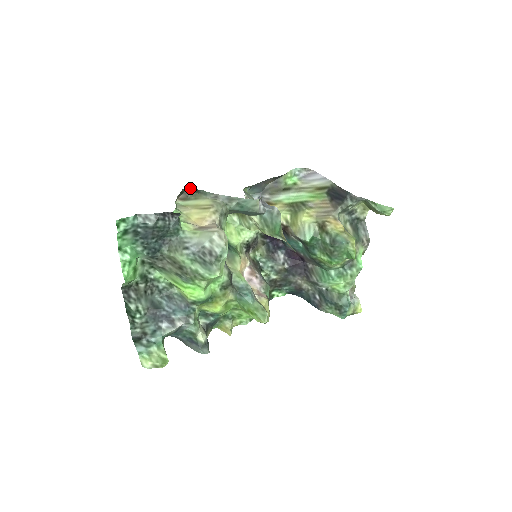
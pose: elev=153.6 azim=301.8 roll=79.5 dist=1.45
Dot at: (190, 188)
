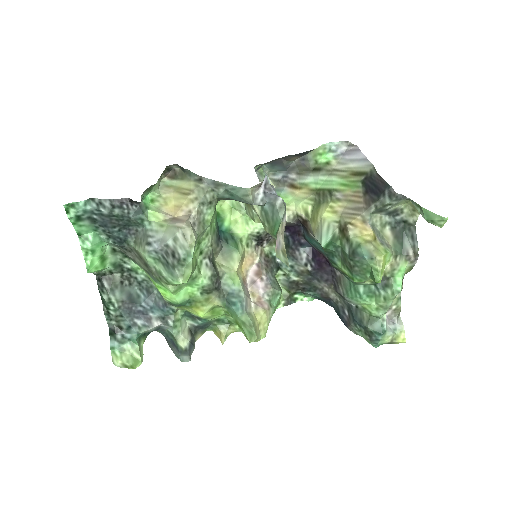
Dot at: (177, 165)
